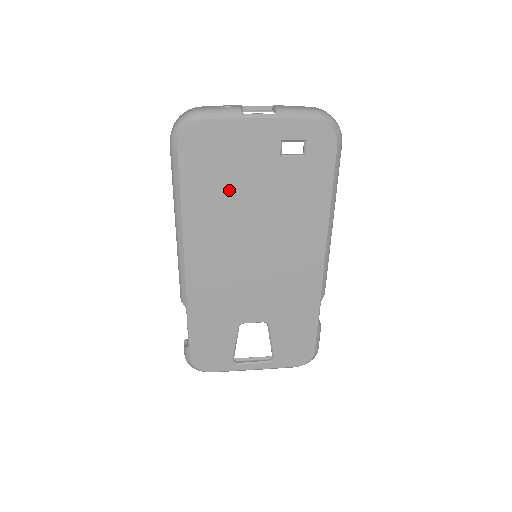
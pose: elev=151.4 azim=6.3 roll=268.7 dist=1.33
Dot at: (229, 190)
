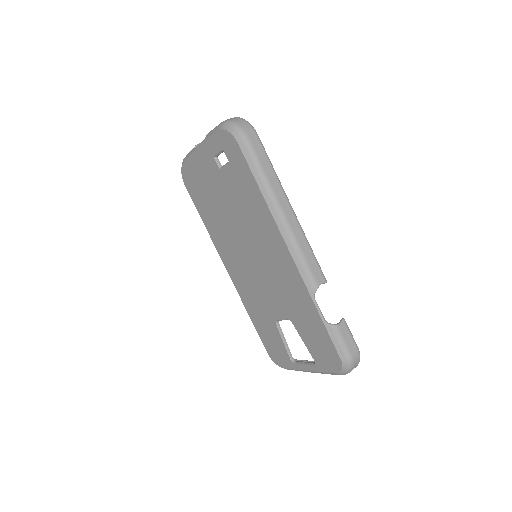
Dot at: (214, 206)
